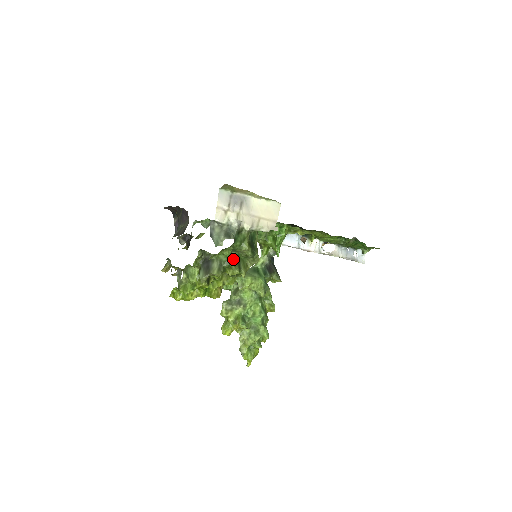
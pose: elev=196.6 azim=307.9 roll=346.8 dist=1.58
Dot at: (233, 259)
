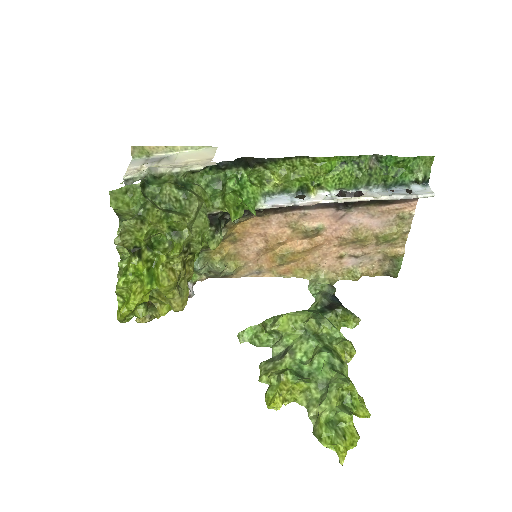
Dot at: (151, 203)
